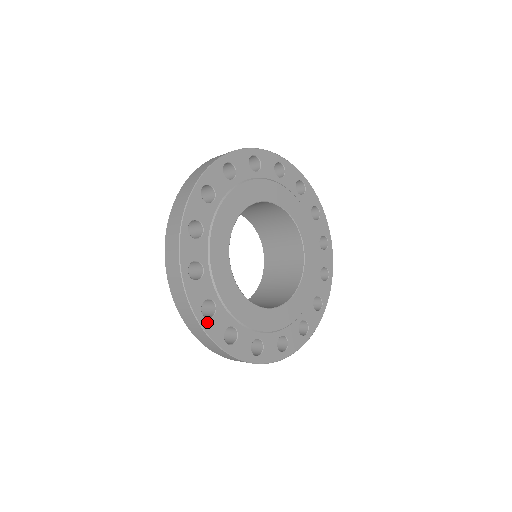
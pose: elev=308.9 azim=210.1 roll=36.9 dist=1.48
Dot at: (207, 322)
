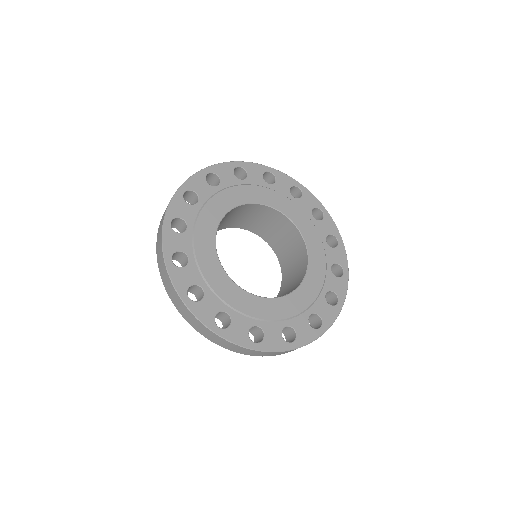
Dot at: (194, 305)
